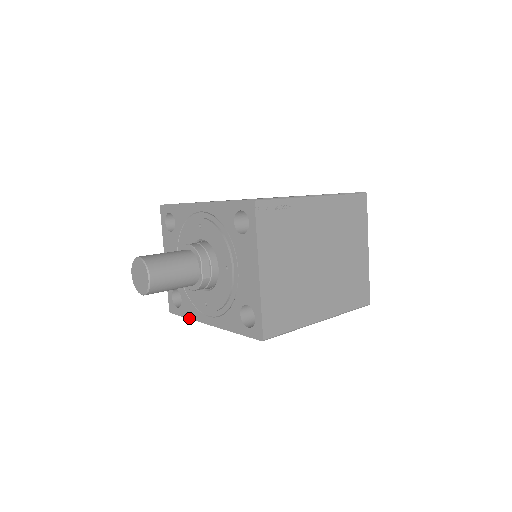
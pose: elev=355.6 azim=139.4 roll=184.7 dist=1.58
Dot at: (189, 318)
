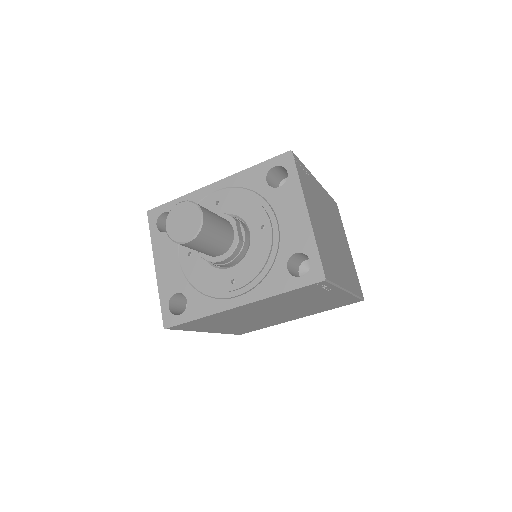
Dot at: (202, 317)
